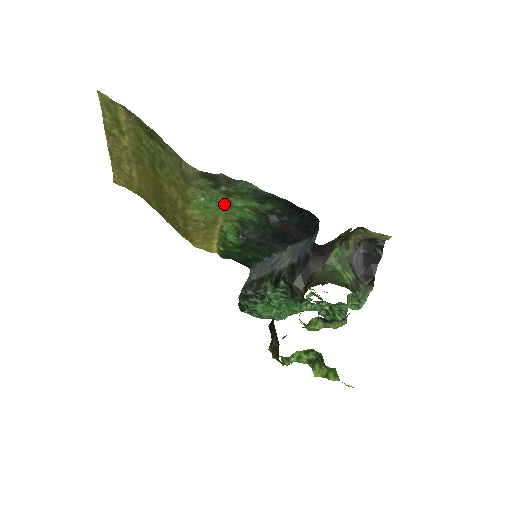
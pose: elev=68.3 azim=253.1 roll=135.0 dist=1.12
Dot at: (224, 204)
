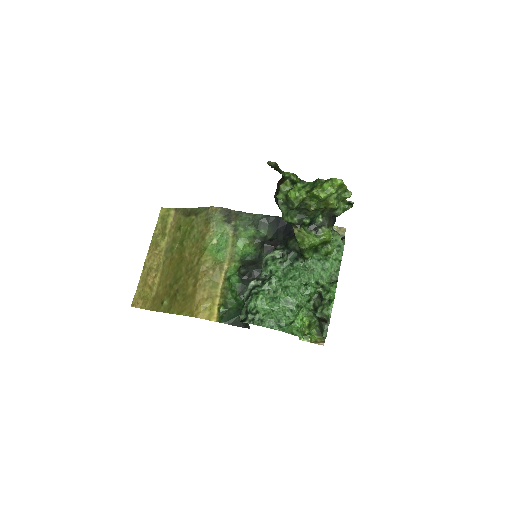
Dot at: (231, 244)
